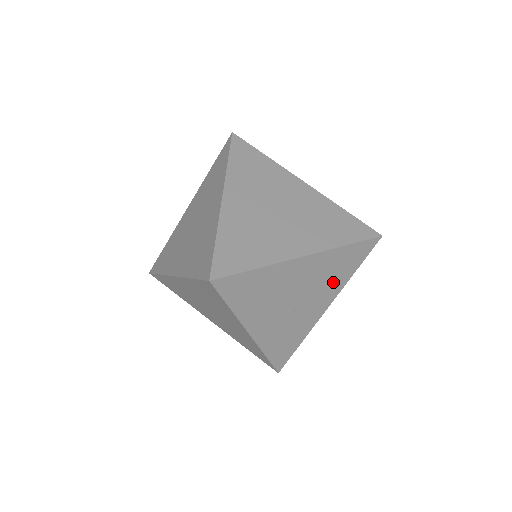
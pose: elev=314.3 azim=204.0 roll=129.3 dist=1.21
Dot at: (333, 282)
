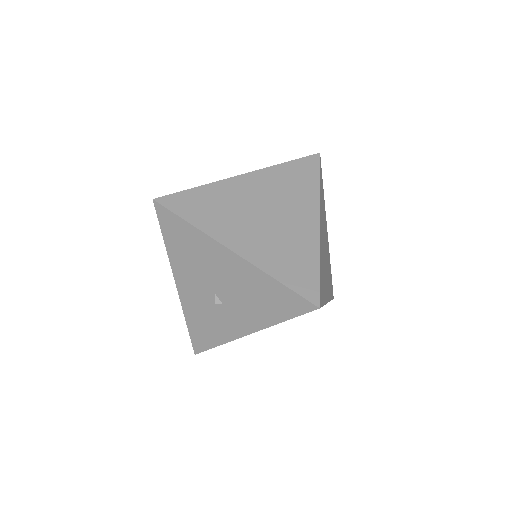
Dot at: (258, 309)
